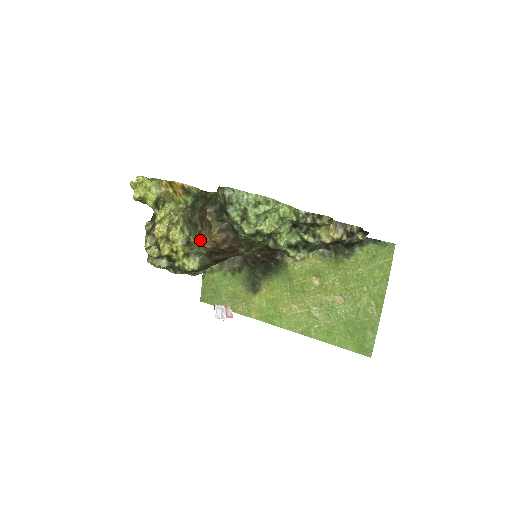
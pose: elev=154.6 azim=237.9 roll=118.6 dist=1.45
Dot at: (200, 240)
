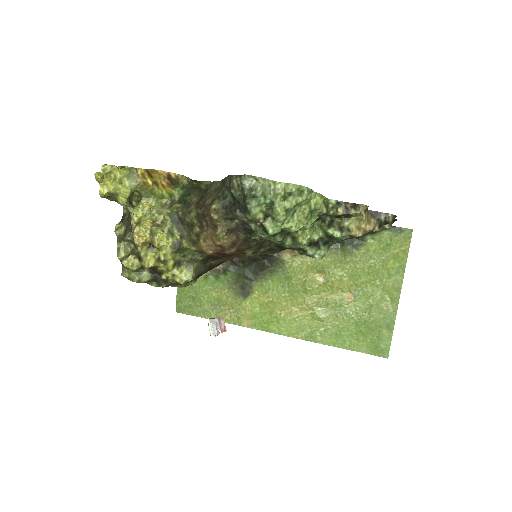
Dot at: (198, 244)
